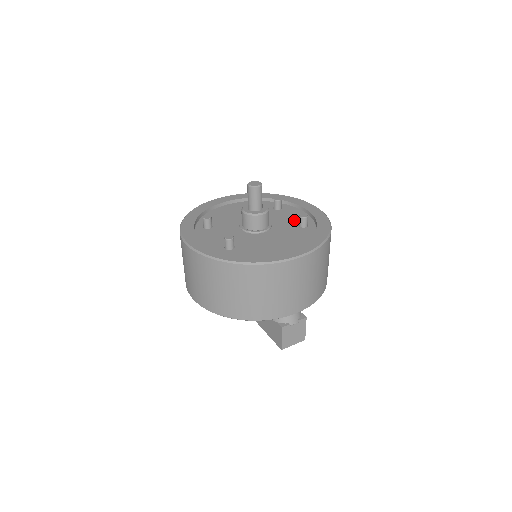
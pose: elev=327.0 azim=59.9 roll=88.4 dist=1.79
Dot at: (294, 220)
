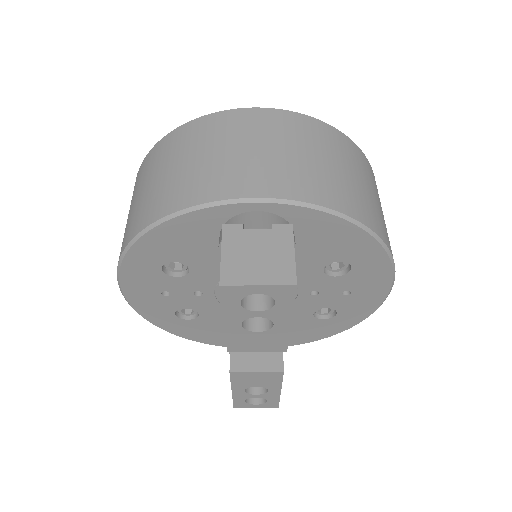
Dot at: occluded
